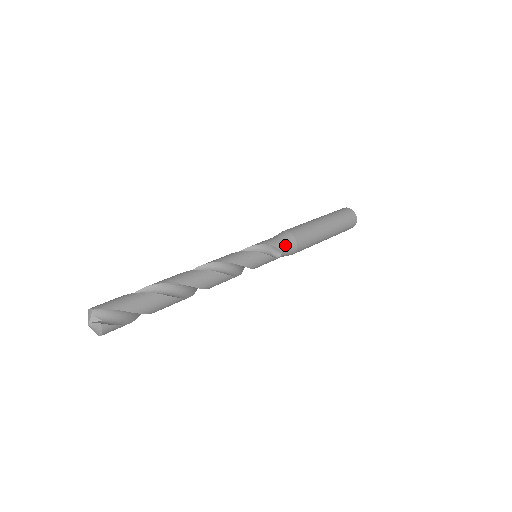
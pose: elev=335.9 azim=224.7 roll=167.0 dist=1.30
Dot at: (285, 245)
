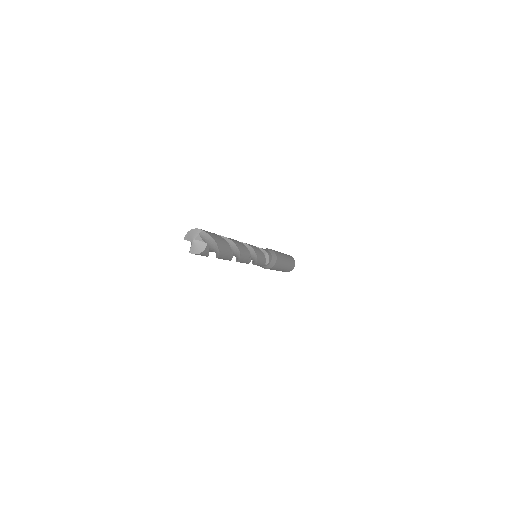
Dot at: (272, 258)
